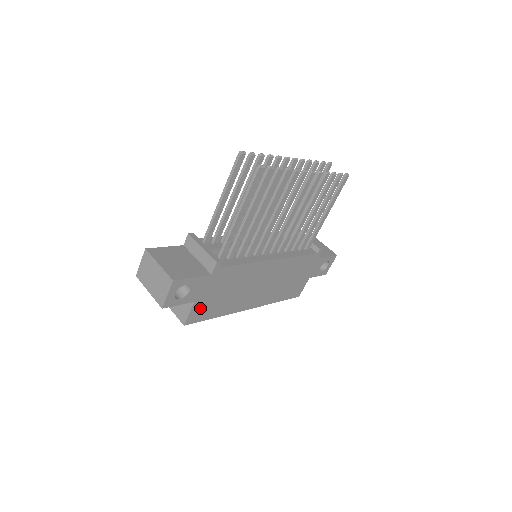
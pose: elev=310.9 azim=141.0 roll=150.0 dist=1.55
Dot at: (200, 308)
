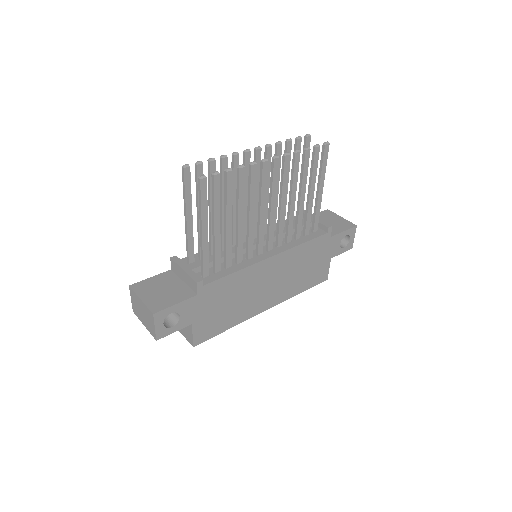
Dot at: (203, 327)
